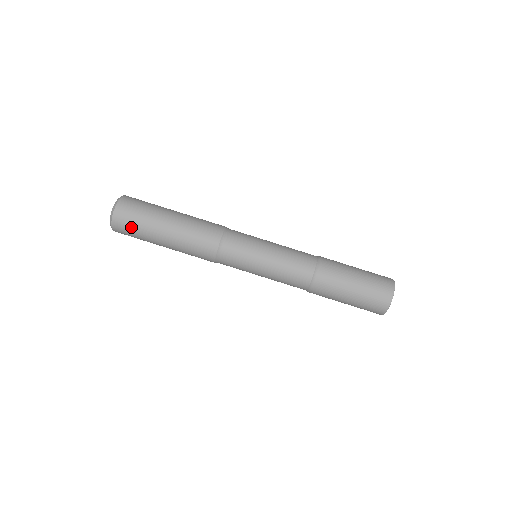
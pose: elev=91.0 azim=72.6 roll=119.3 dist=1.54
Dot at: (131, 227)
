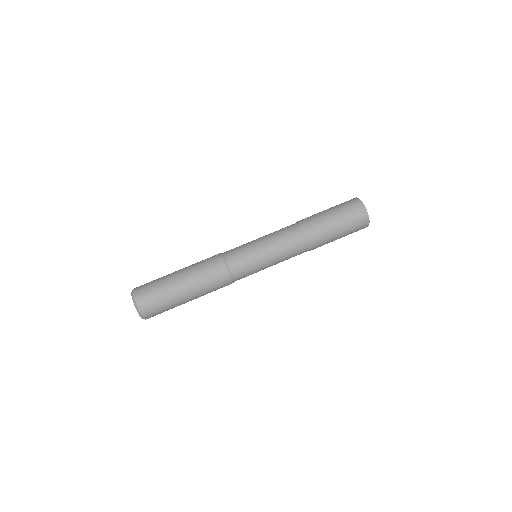
Dot at: (156, 304)
